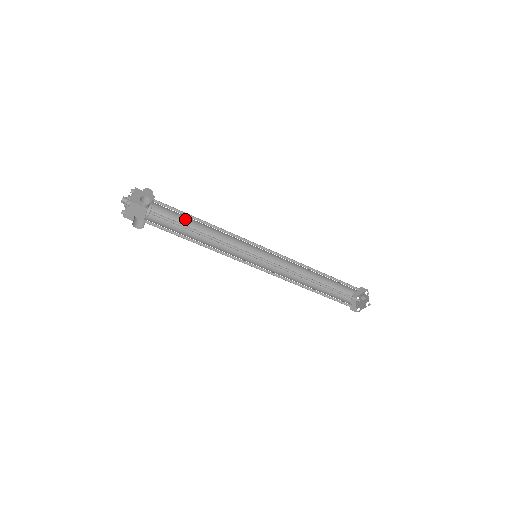
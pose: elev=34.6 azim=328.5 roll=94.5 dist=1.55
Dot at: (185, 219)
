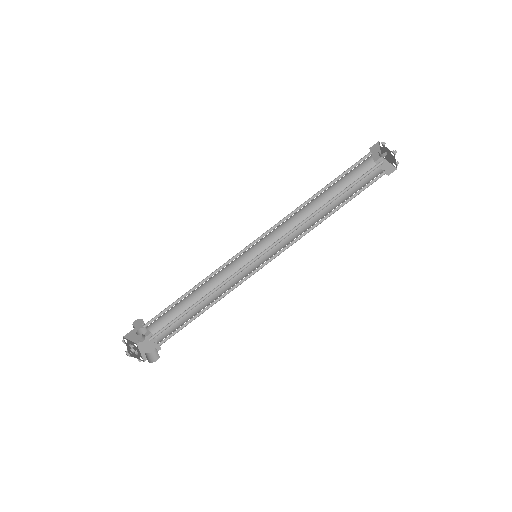
Dot at: (179, 305)
